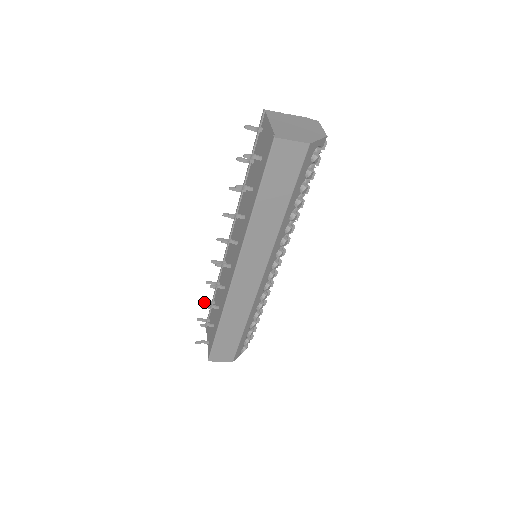
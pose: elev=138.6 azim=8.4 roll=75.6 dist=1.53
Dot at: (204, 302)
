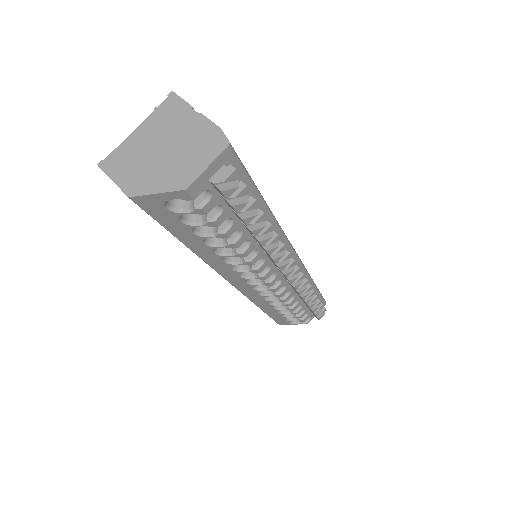
Dot at: occluded
